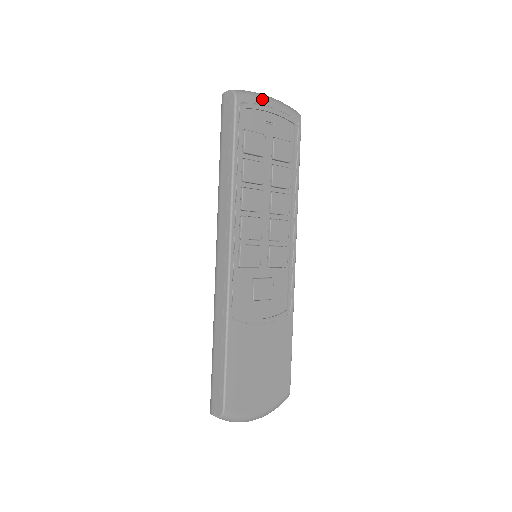
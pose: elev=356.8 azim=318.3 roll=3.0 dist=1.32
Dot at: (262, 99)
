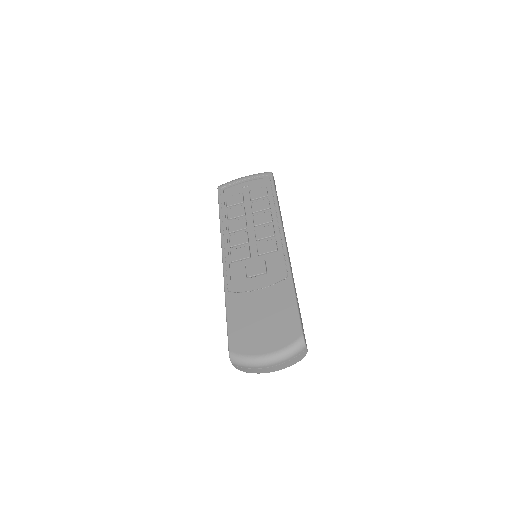
Dot at: (237, 180)
